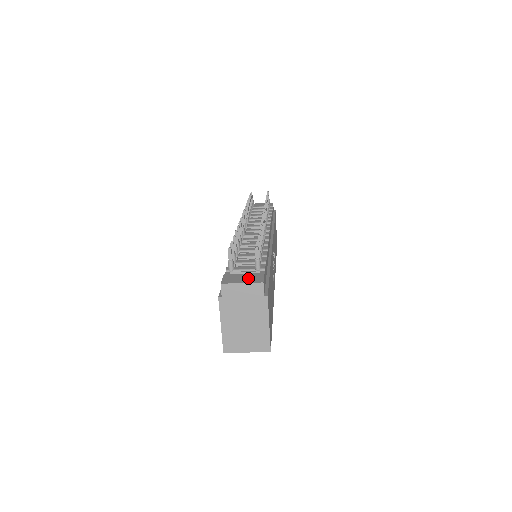
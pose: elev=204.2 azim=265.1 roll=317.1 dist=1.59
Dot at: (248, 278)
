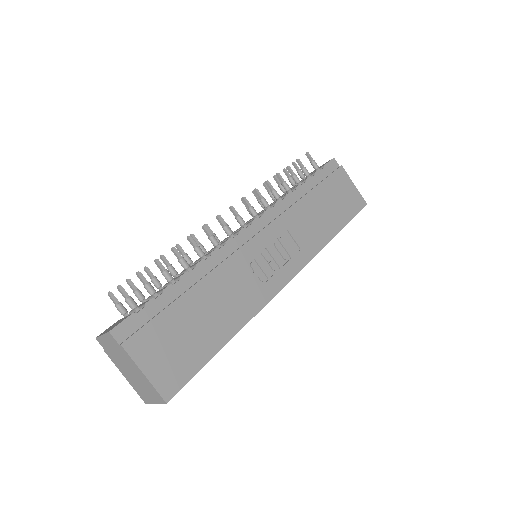
Dot at: (114, 325)
